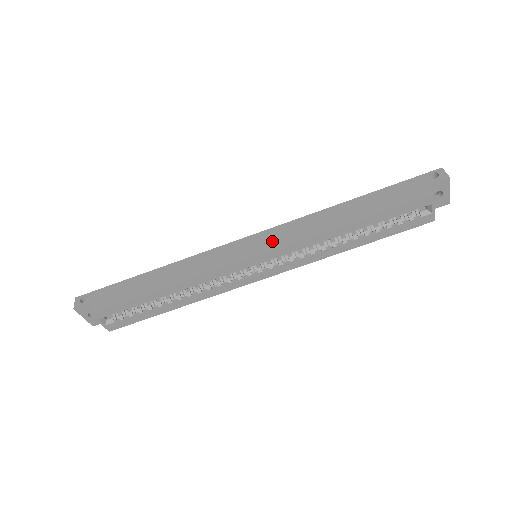
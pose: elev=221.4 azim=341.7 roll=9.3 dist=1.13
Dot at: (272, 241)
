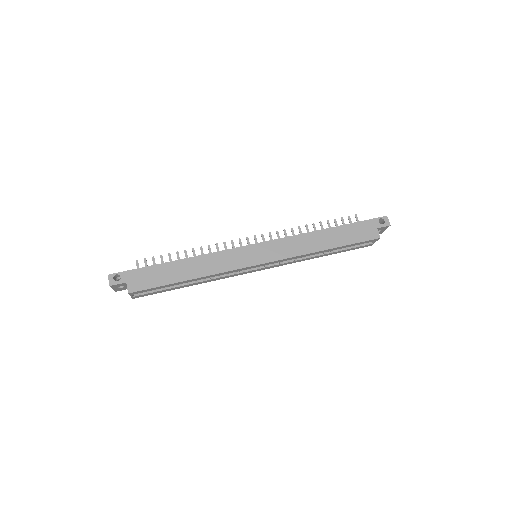
Dot at: (274, 253)
